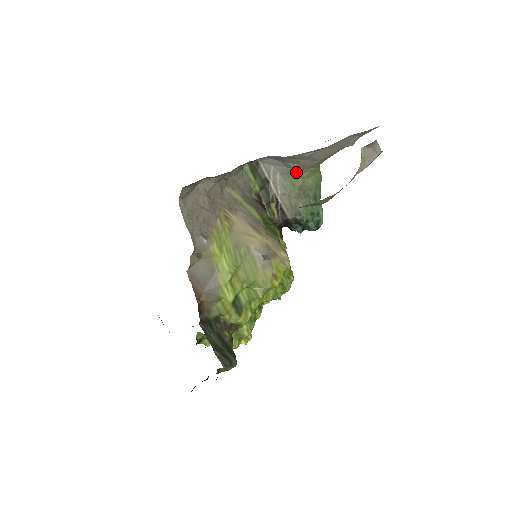
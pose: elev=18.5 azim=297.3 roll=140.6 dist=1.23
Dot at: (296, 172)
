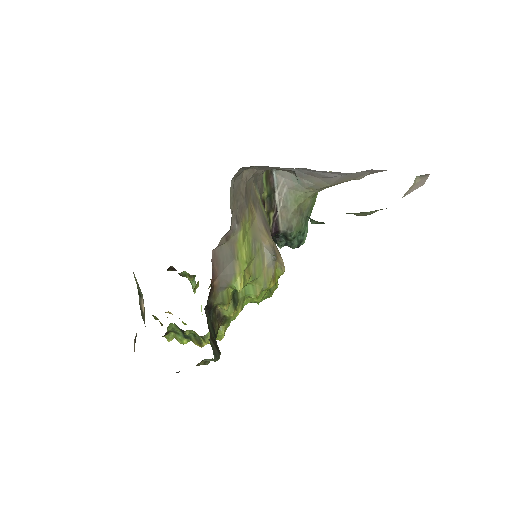
Dot at: (303, 190)
